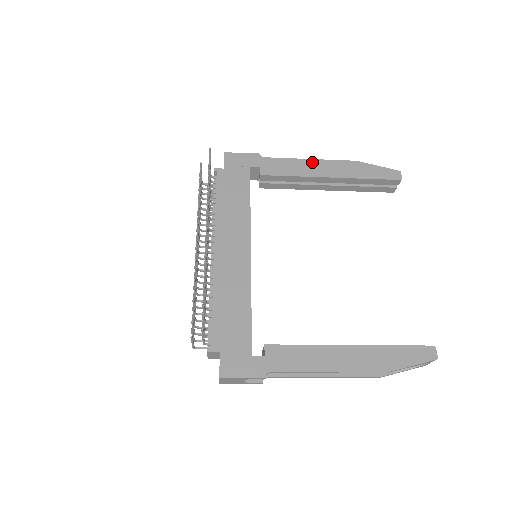
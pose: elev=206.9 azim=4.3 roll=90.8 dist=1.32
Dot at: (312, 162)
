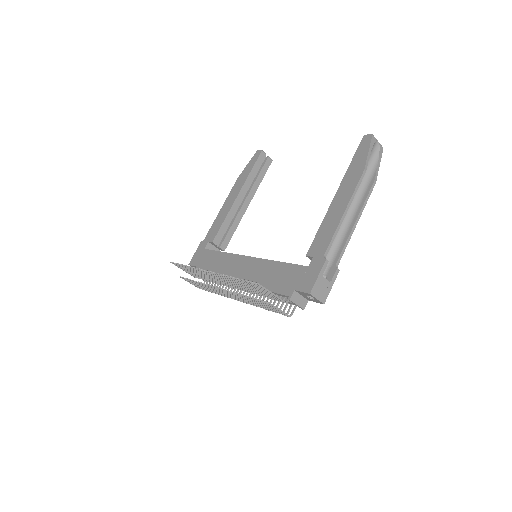
Dot at: (223, 207)
